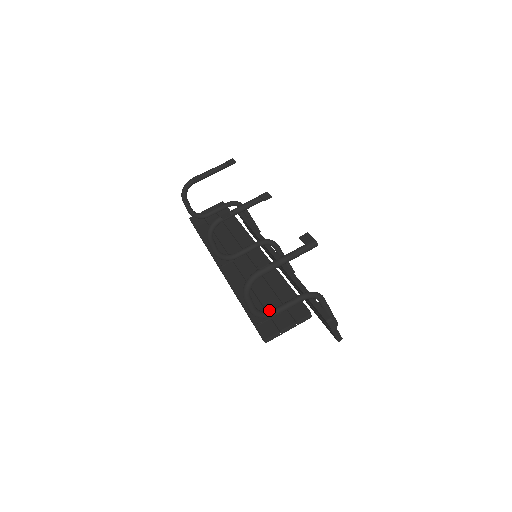
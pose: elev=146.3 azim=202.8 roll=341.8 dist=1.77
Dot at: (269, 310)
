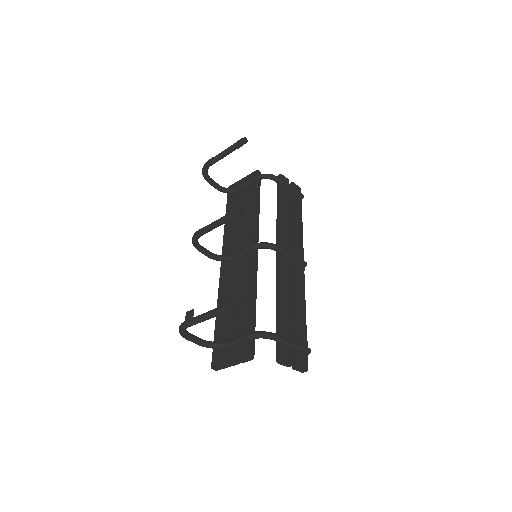
Dot at: (227, 337)
